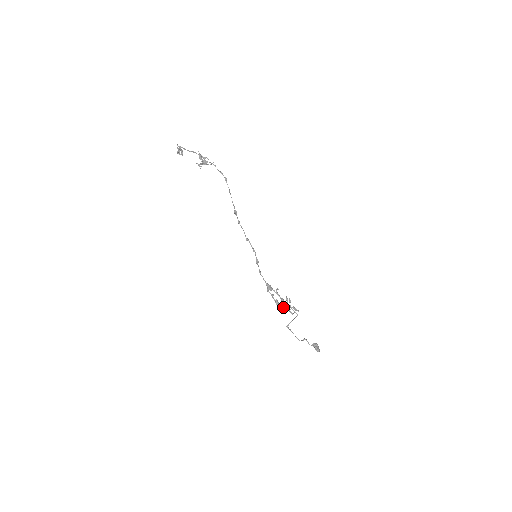
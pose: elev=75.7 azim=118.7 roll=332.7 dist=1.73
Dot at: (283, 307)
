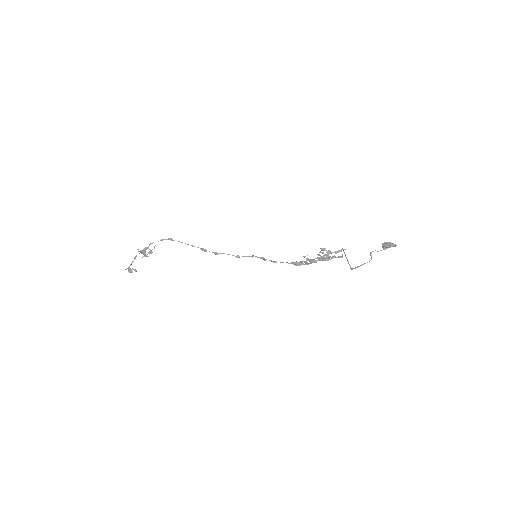
Dot at: (320, 256)
